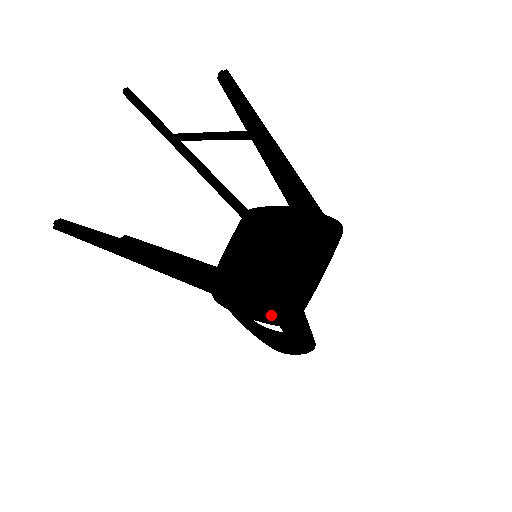
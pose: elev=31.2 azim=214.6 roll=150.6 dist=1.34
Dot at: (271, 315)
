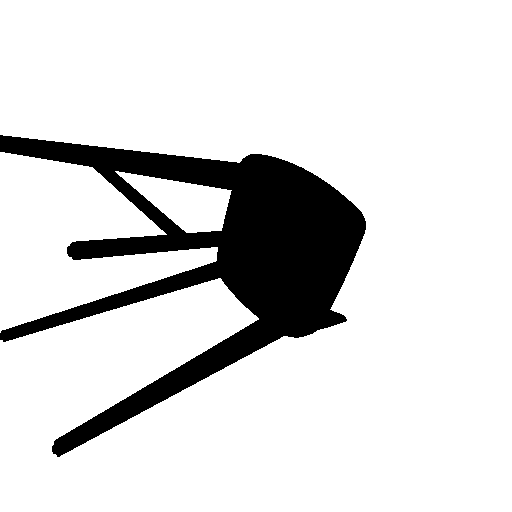
Dot at: occluded
